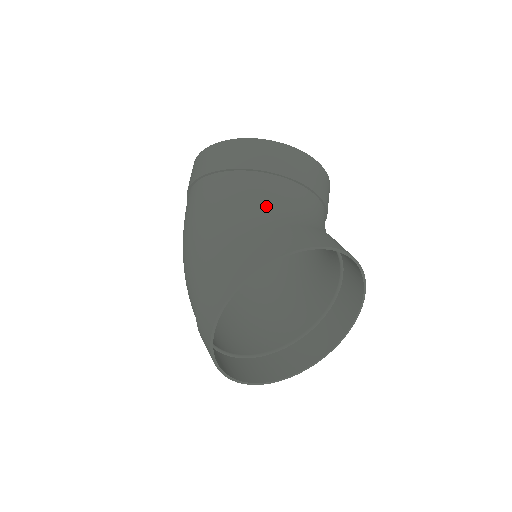
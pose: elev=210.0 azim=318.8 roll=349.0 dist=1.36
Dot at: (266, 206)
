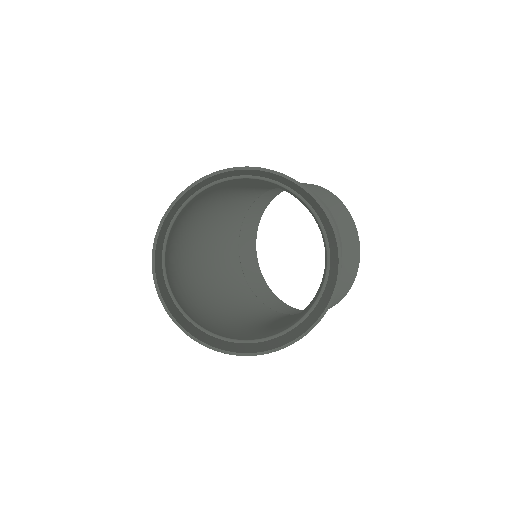
Dot at: occluded
